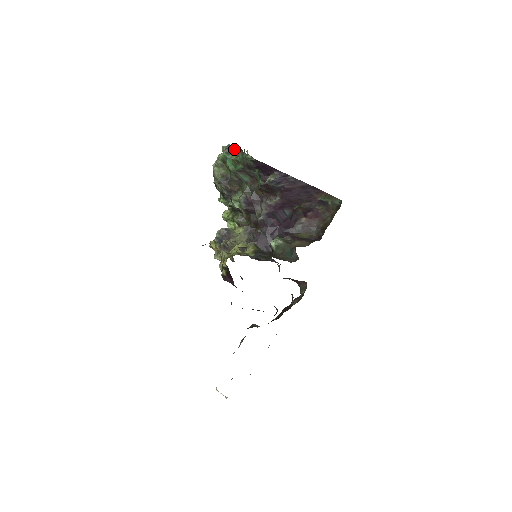
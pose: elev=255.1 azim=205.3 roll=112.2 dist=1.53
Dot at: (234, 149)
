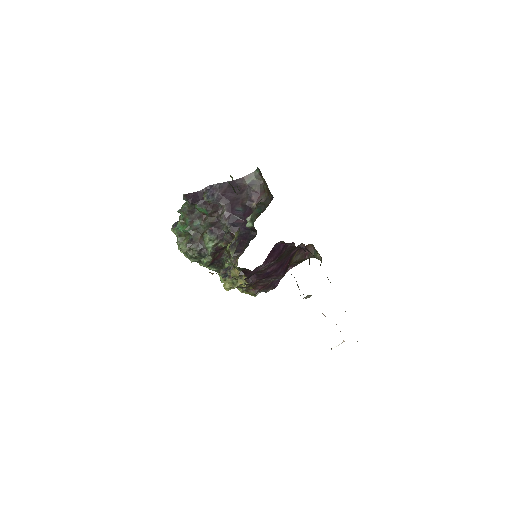
Dot at: (177, 222)
